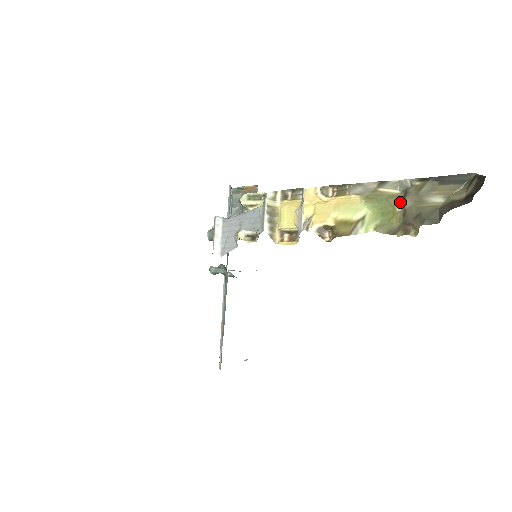
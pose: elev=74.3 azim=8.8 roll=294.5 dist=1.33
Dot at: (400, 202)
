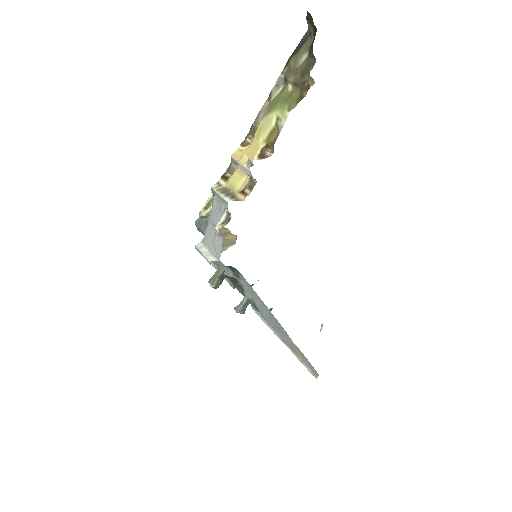
Dot at: (287, 86)
